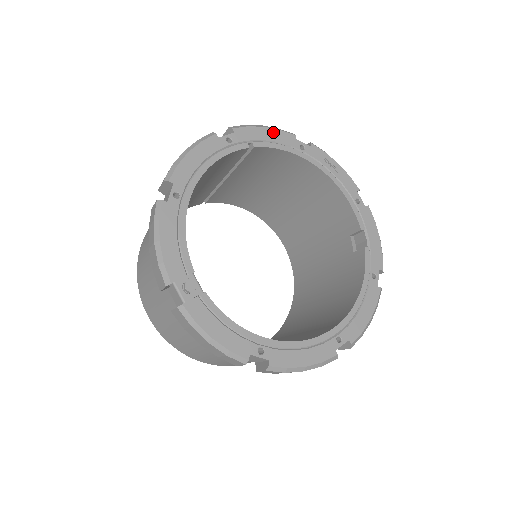
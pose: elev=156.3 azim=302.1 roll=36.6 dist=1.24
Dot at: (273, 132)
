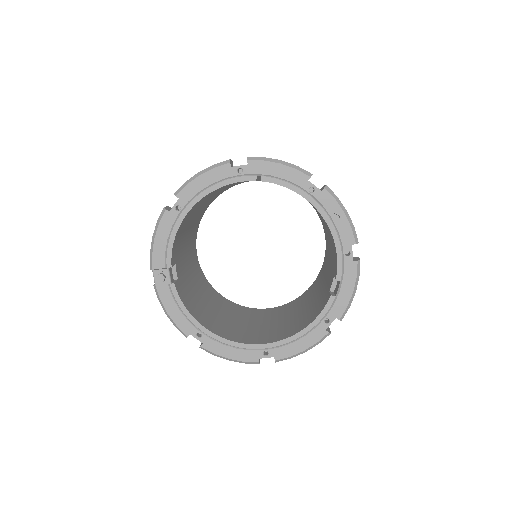
Dot at: (287, 170)
